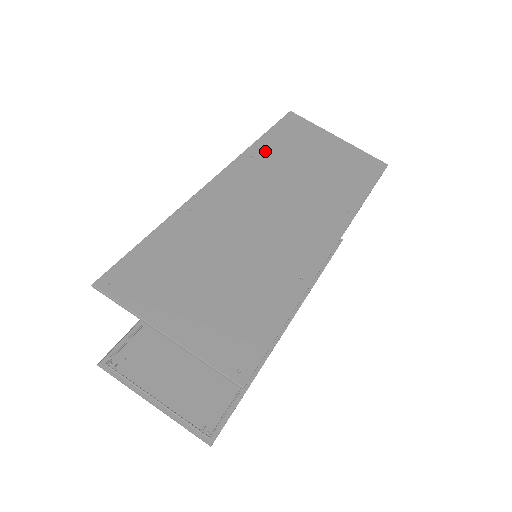
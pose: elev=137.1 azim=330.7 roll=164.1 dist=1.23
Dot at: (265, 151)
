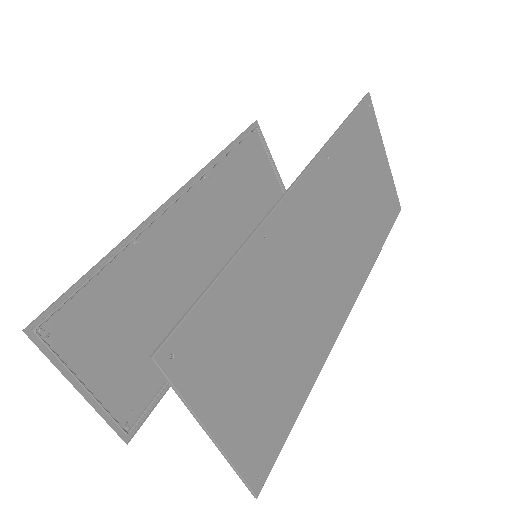
Dot at: (339, 154)
